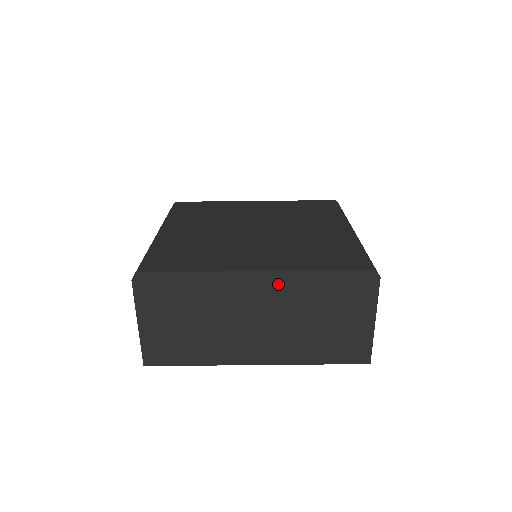
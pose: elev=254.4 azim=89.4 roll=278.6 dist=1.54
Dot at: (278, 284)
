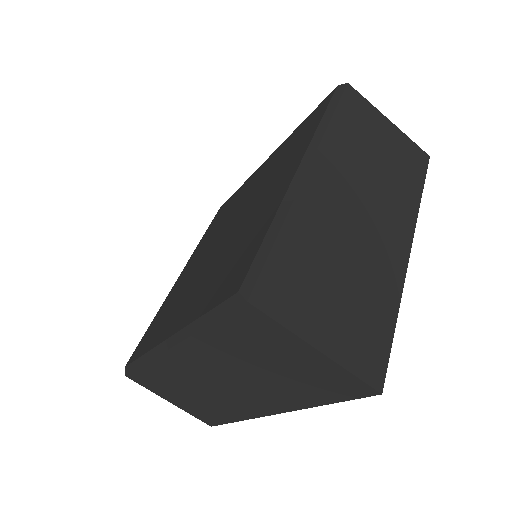
Dot at: (187, 347)
